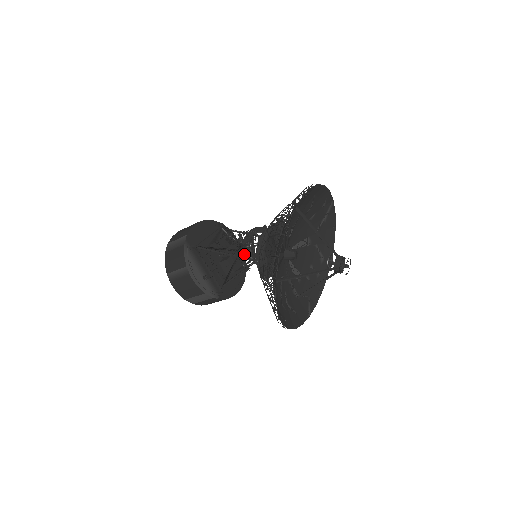
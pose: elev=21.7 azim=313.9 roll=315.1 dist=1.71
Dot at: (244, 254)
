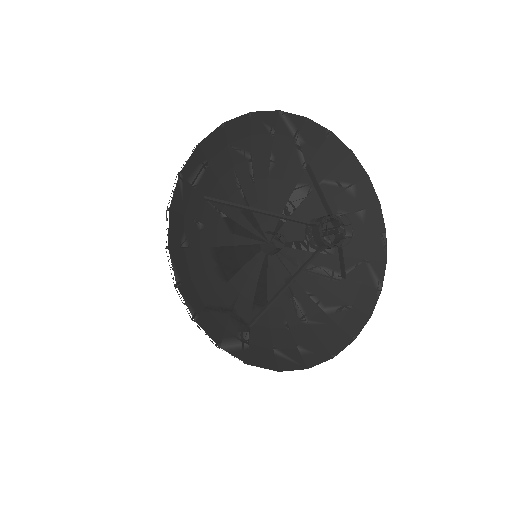
Dot at: occluded
